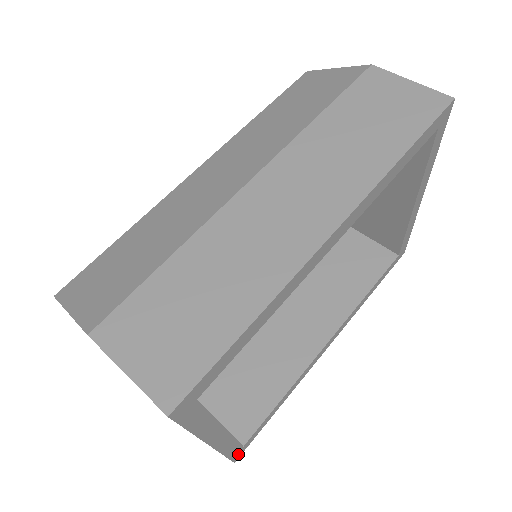
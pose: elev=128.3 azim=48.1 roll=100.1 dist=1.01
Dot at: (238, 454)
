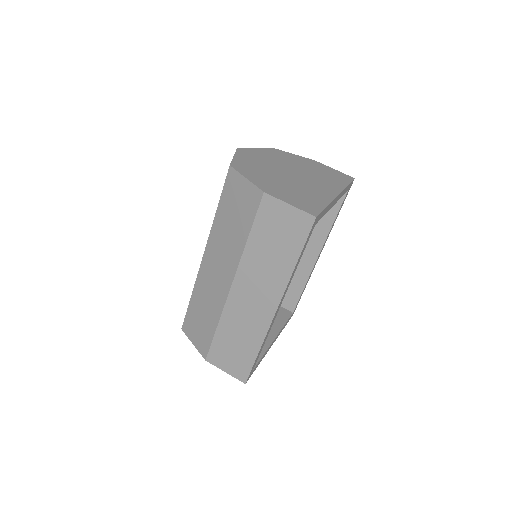
Dot at: (292, 315)
